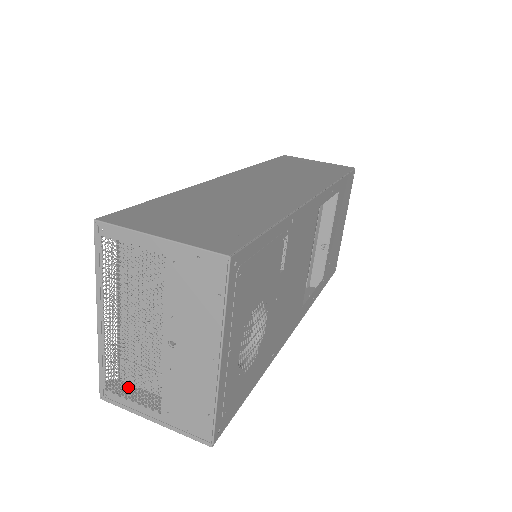
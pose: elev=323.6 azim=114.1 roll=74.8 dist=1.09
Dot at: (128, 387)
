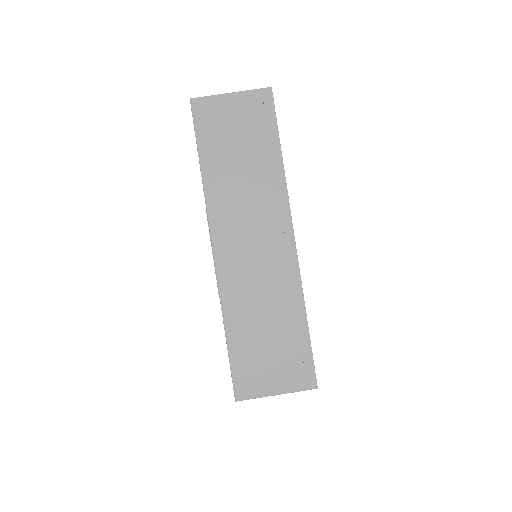
Dot at: occluded
